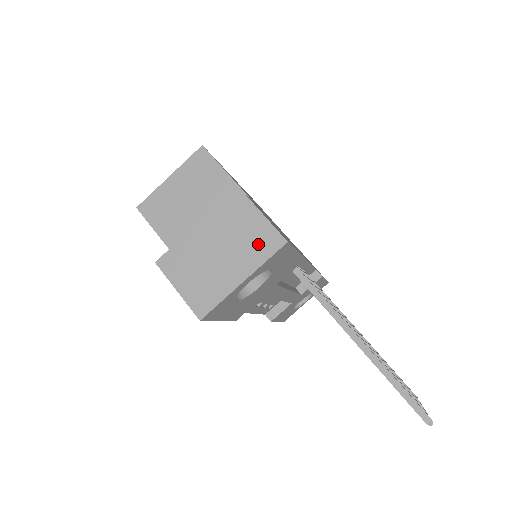
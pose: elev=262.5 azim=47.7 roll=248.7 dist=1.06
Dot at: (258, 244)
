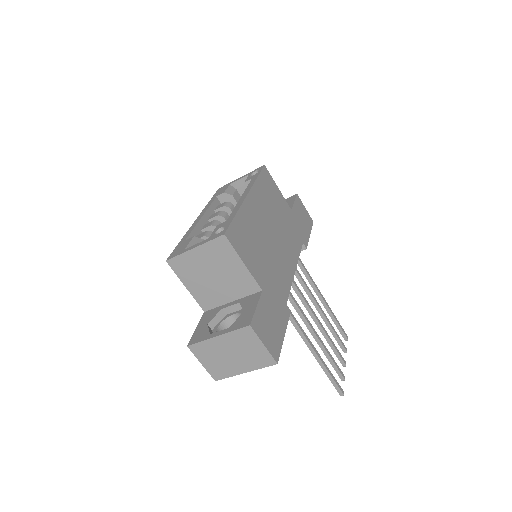
Dot at: (258, 359)
